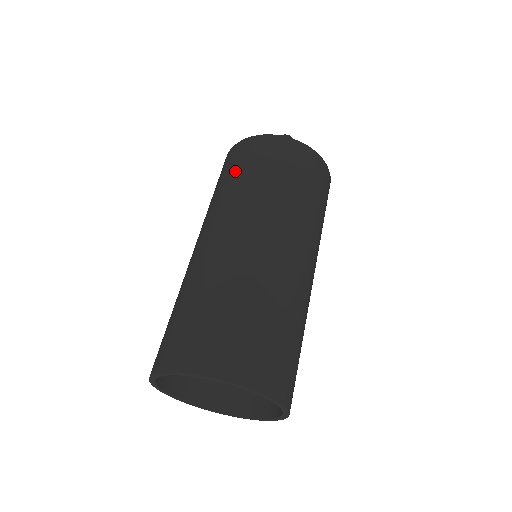
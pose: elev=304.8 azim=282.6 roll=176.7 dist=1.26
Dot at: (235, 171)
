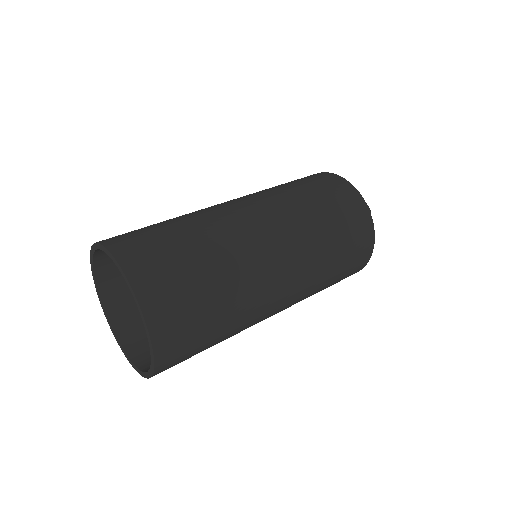
Dot at: occluded
